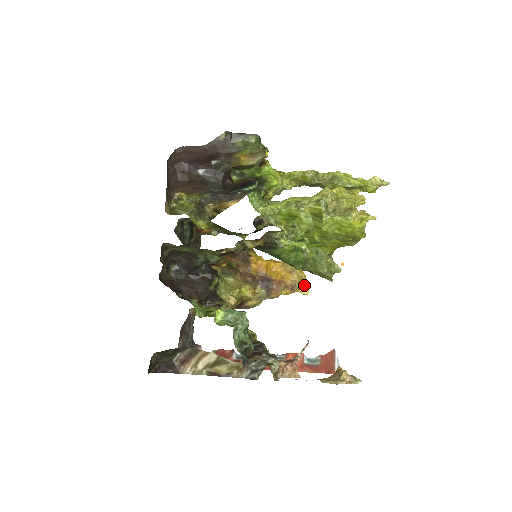
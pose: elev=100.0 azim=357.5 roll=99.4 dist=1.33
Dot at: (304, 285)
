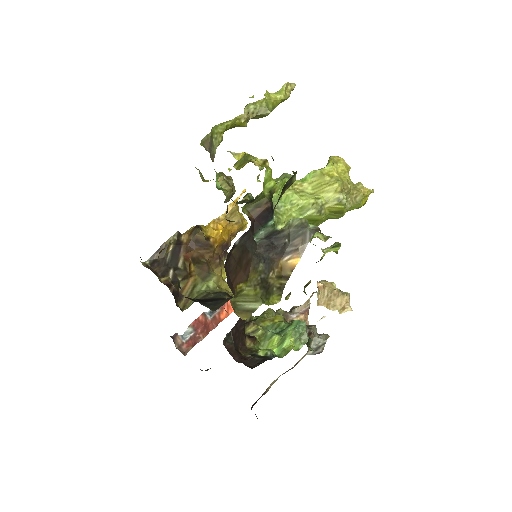
Dot at: (245, 224)
